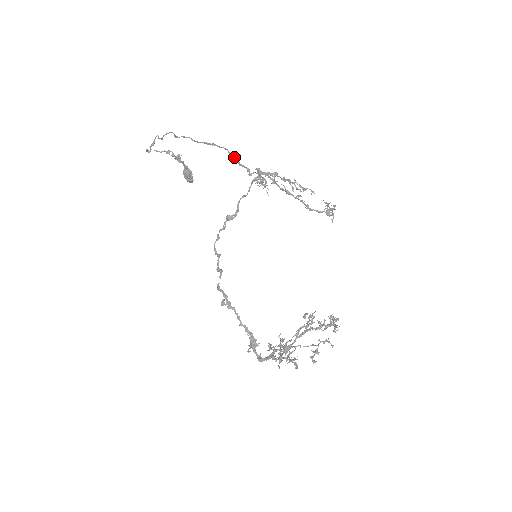
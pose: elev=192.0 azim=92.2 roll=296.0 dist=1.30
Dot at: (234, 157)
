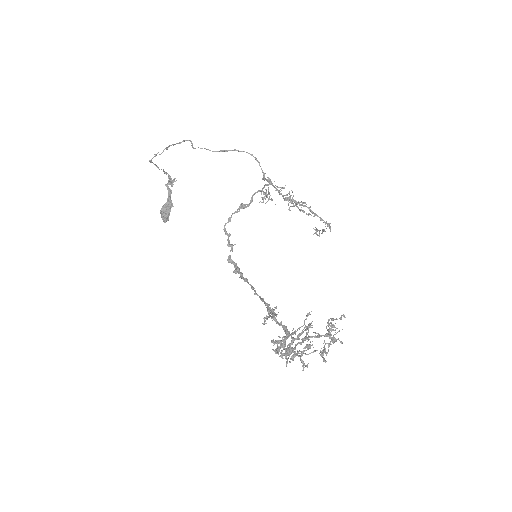
Dot at: (256, 158)
